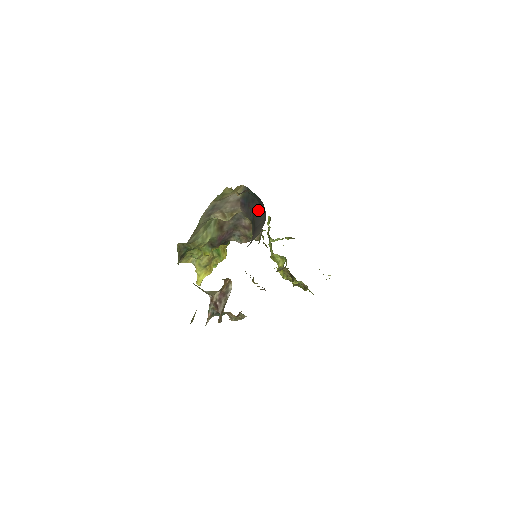
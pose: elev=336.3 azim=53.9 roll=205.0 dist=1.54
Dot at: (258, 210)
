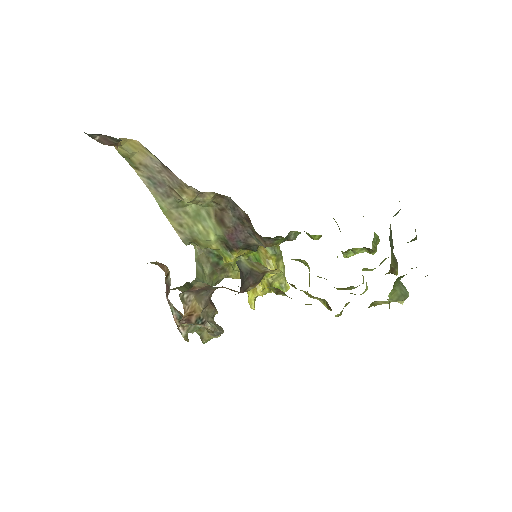
Dot at: occluded
